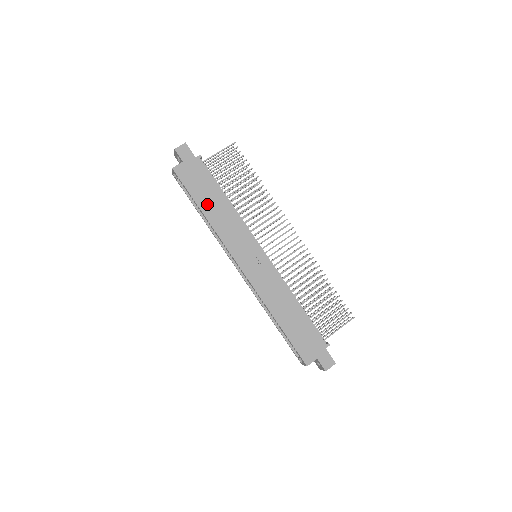
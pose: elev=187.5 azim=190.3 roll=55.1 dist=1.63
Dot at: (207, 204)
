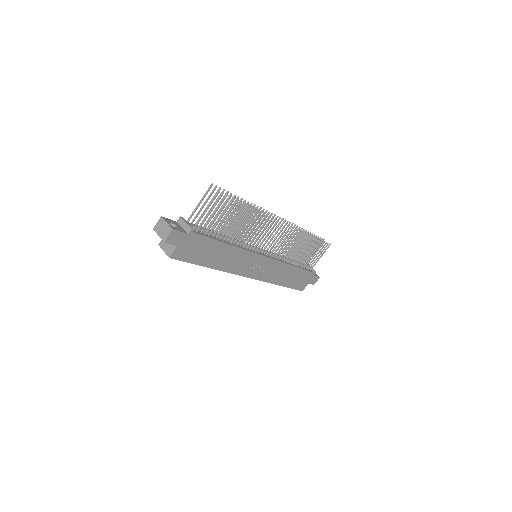
Dot at: (212, 260)
